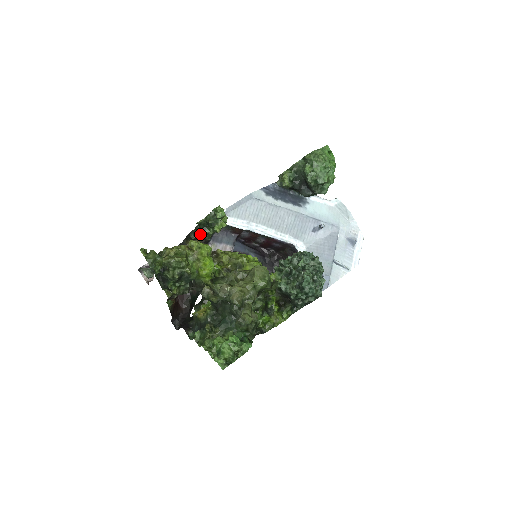
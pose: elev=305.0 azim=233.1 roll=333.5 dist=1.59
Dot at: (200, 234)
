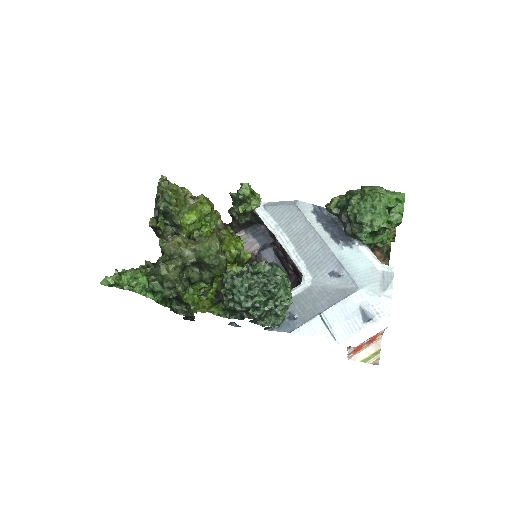
Dot at: (236, 212)
